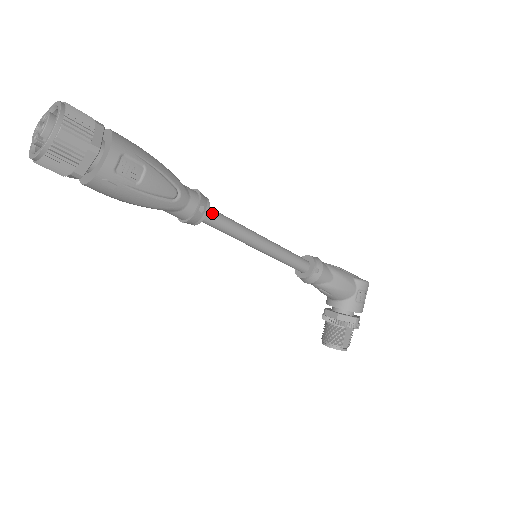
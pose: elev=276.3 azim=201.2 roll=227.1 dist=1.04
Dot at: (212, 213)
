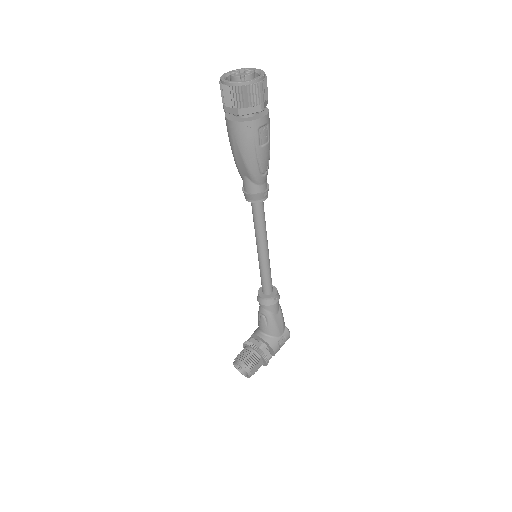
Dot at: (263, 204)
